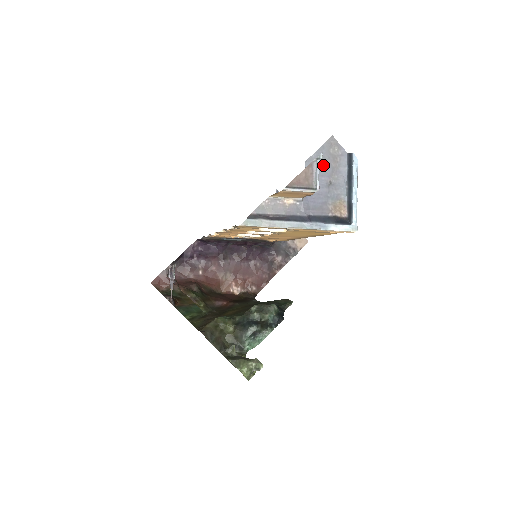
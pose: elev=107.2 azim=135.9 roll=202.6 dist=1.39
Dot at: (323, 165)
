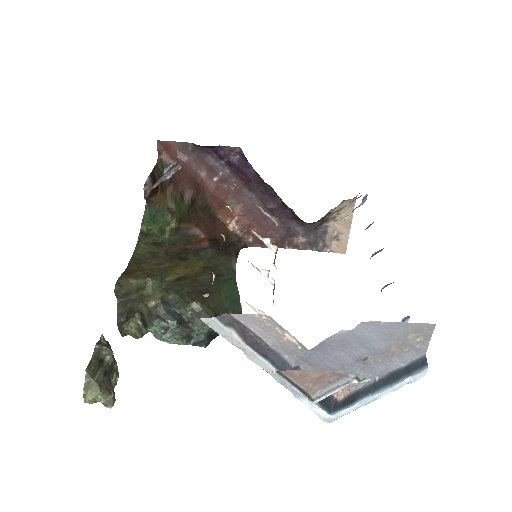
Dot at: (381, 340)
